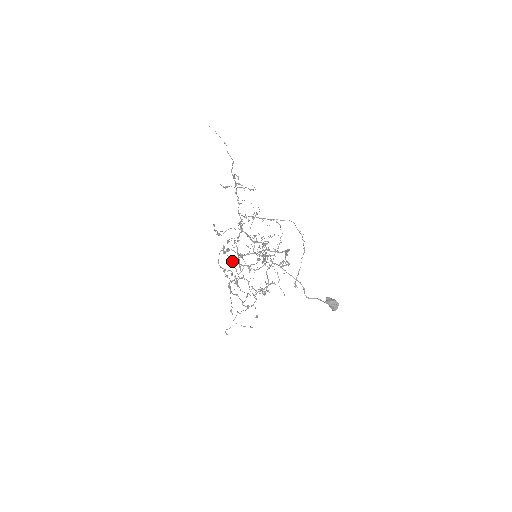
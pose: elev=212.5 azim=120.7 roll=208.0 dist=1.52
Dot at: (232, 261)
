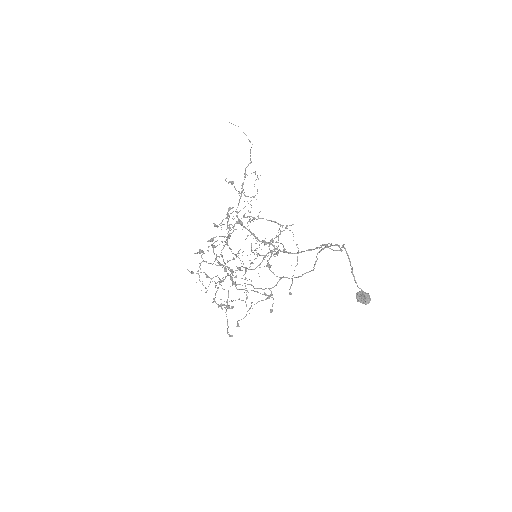
Dot at: (215, 260)
